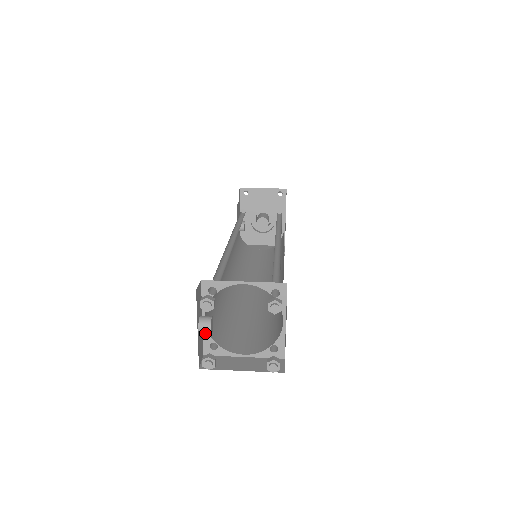
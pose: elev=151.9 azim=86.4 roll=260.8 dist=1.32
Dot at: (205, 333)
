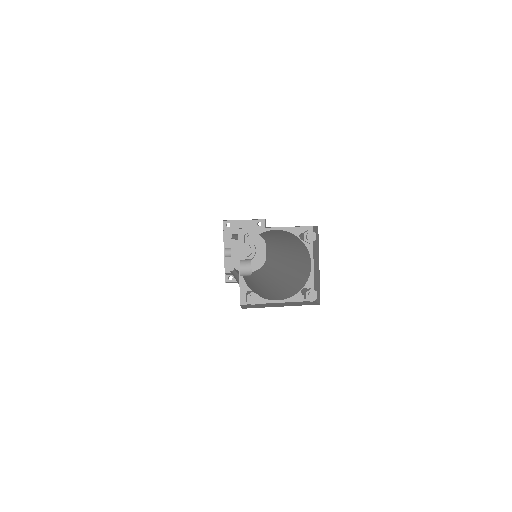
Dot at: (246, 273)
